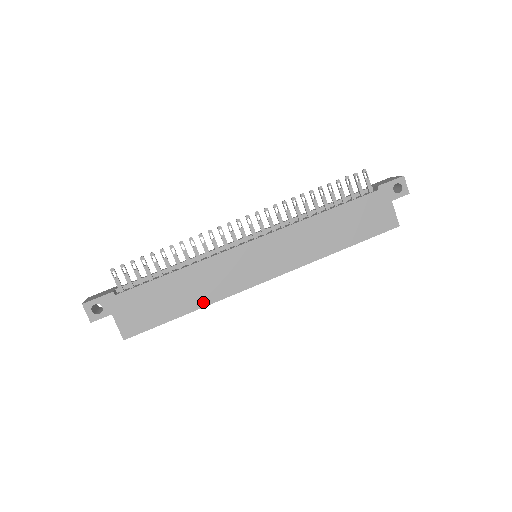
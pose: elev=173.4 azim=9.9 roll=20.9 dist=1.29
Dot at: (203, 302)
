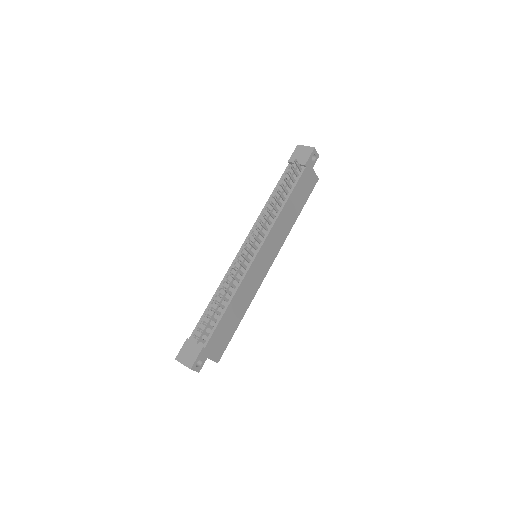
Dot at: (246, 307)
